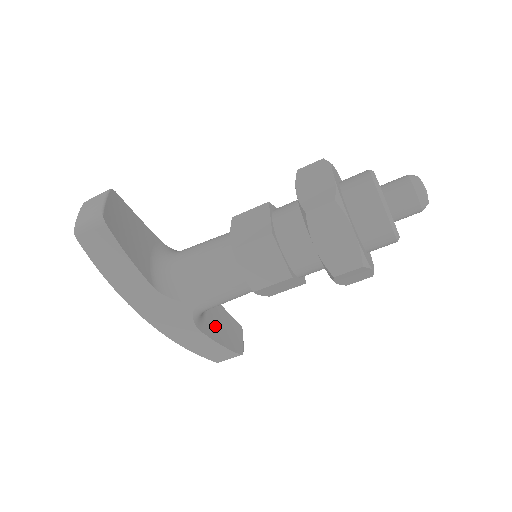
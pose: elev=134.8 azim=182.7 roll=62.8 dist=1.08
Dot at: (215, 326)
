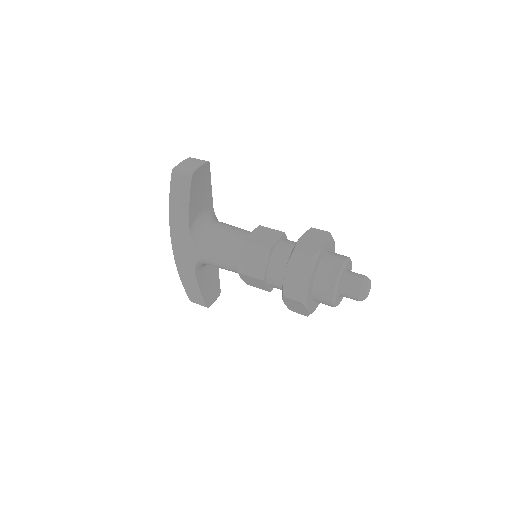
Dot at: (205, 278)
